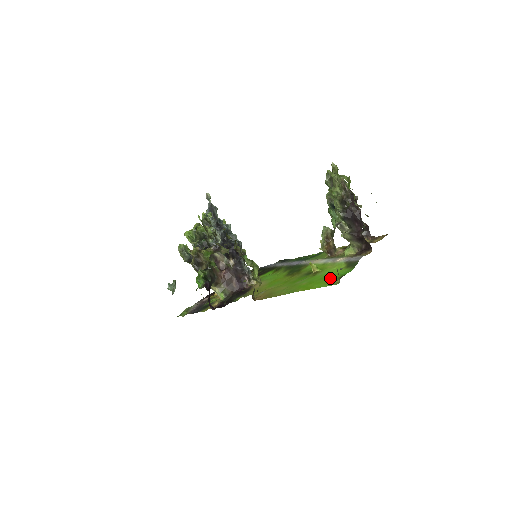
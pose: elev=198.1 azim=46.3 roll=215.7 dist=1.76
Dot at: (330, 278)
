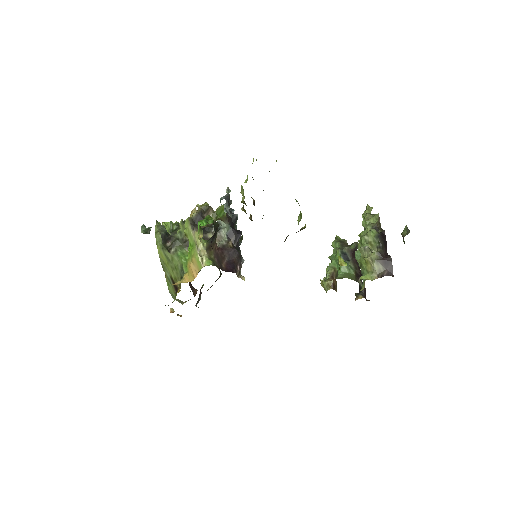
Dot at: occluded
